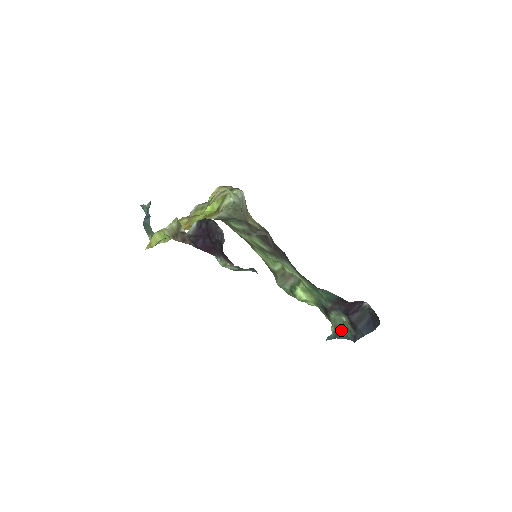
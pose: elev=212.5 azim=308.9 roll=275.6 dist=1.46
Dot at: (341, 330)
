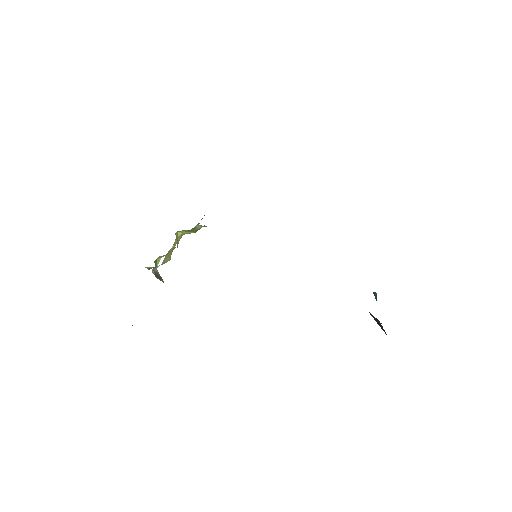
Dot at: occluded
